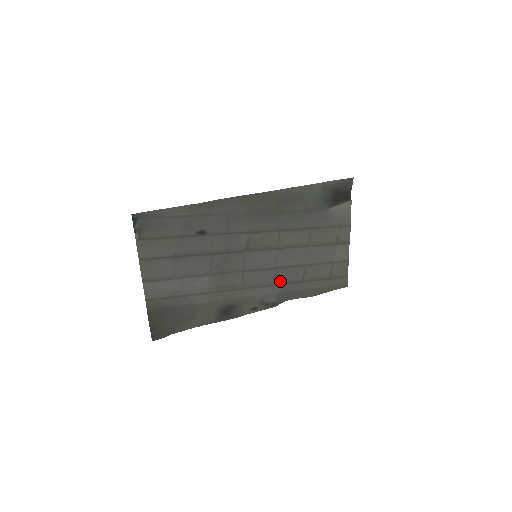
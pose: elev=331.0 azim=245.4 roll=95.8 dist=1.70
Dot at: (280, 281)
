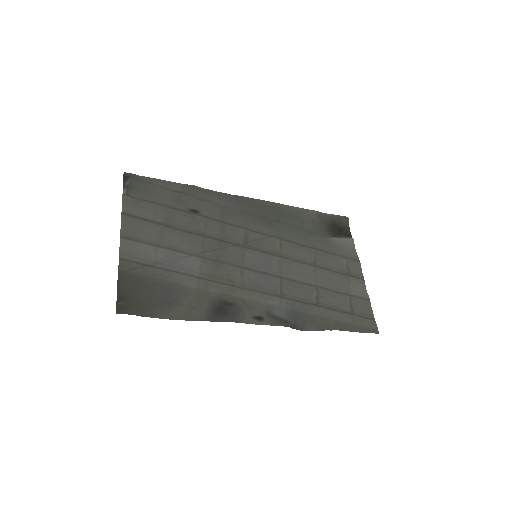
Dot at: (289, 295)
